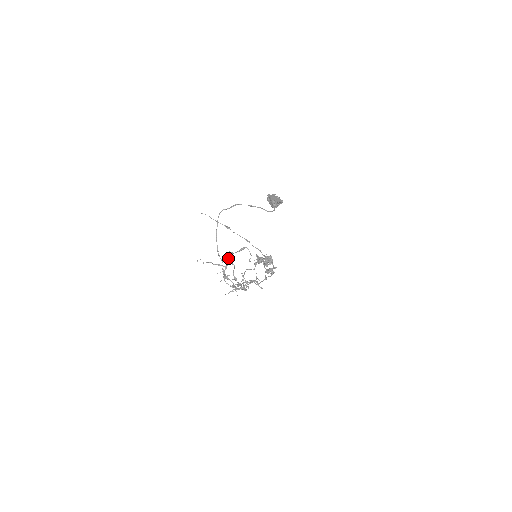
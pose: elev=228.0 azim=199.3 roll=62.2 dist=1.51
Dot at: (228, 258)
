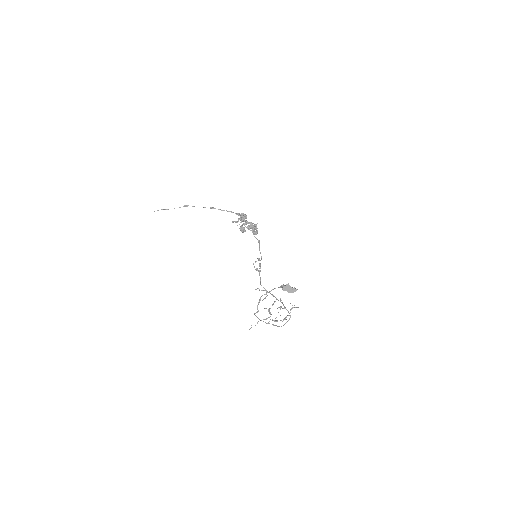
Dot at: occluded
